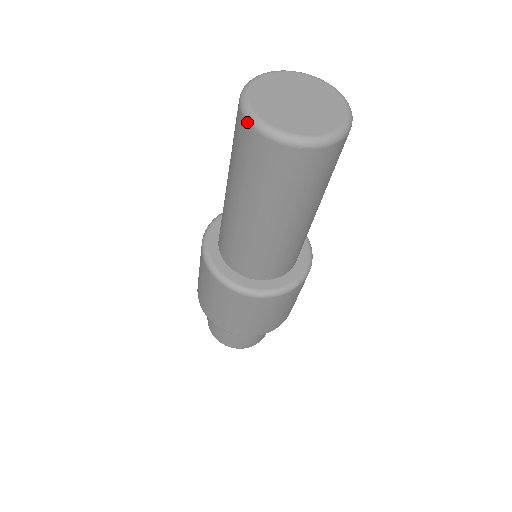
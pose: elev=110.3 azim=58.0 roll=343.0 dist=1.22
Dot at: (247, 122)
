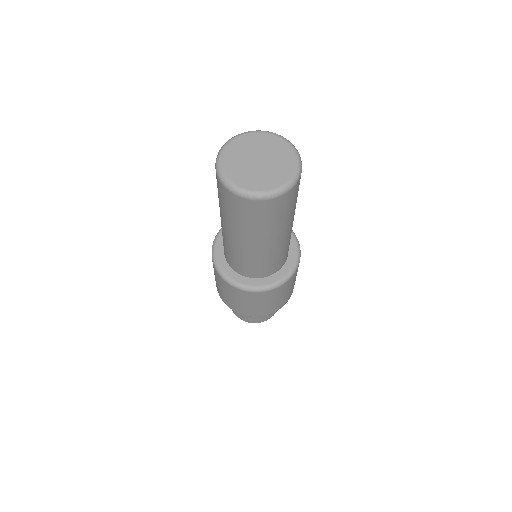
Dot at: (240, 197)
